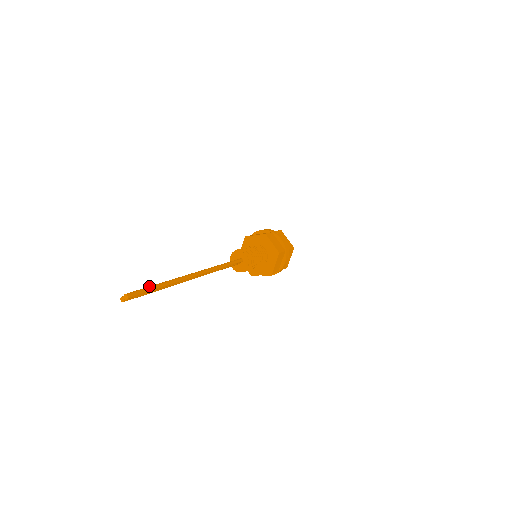
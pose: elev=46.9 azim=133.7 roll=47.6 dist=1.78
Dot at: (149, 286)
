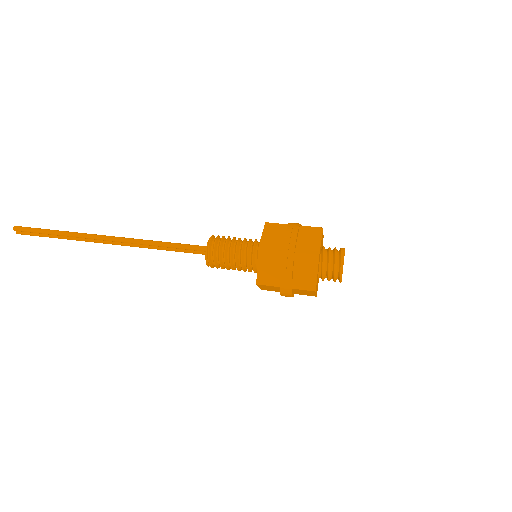
Dot at: occluded
